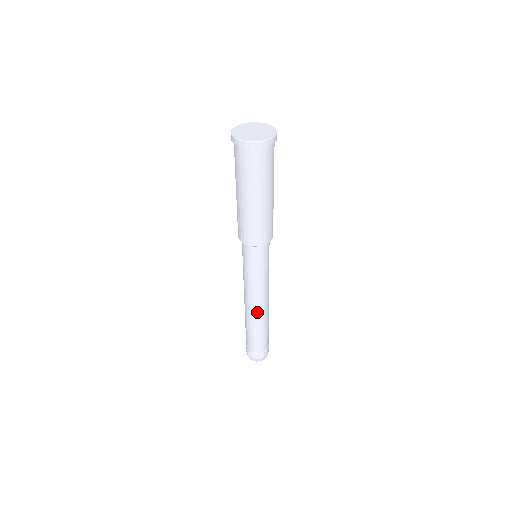
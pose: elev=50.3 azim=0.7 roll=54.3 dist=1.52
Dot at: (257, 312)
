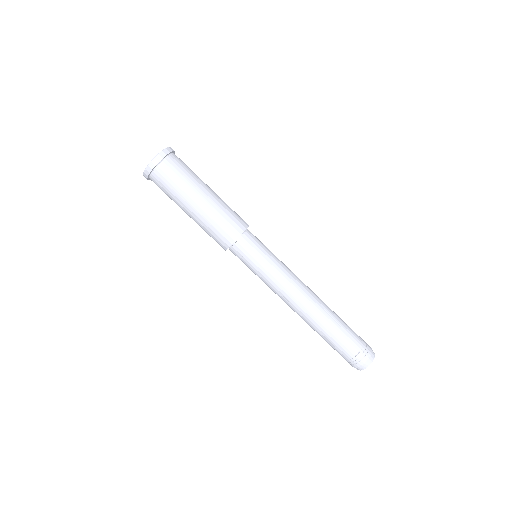
Dot at: (309, 303)
